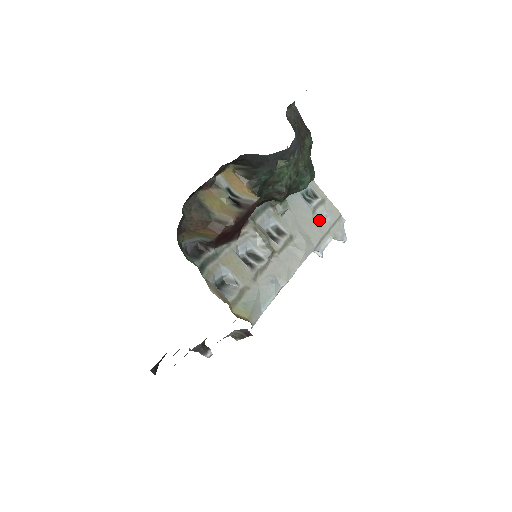
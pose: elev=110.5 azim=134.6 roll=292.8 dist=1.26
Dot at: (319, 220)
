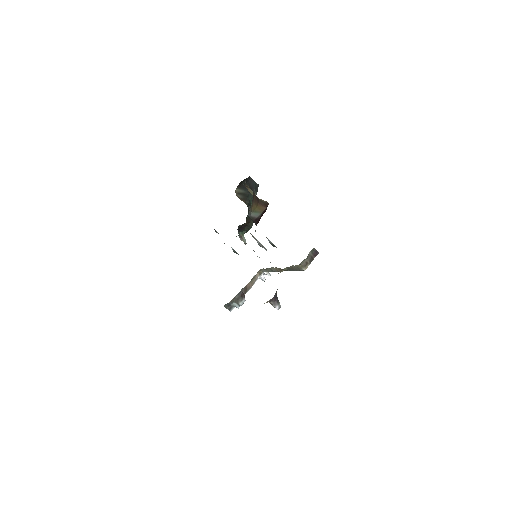
Dot at: occluded
